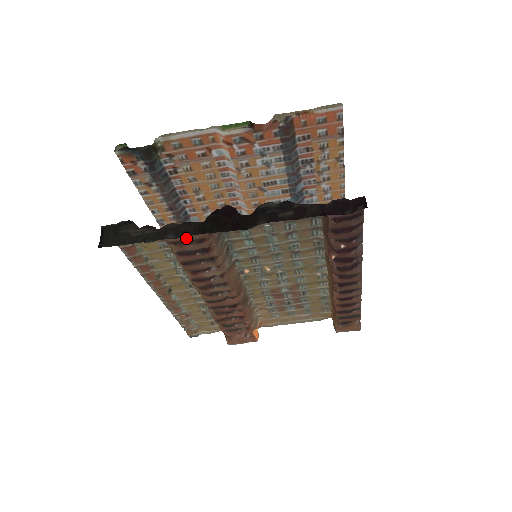
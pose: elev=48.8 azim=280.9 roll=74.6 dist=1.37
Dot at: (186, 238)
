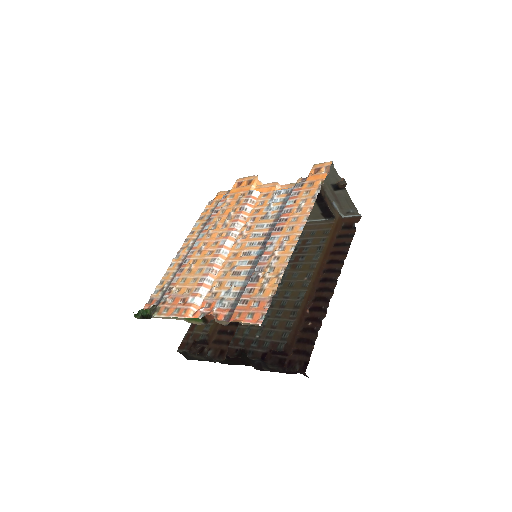
Dot at: (220, 346)
